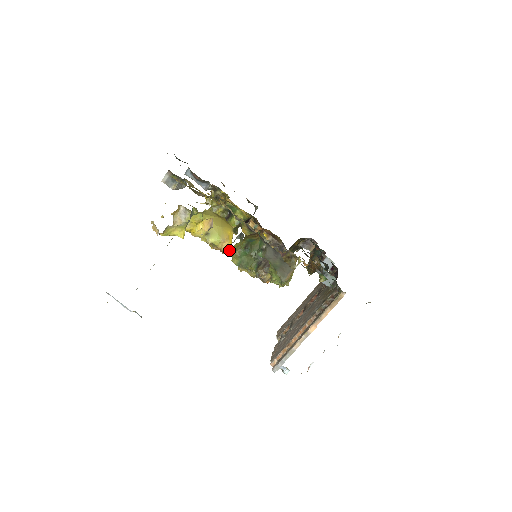
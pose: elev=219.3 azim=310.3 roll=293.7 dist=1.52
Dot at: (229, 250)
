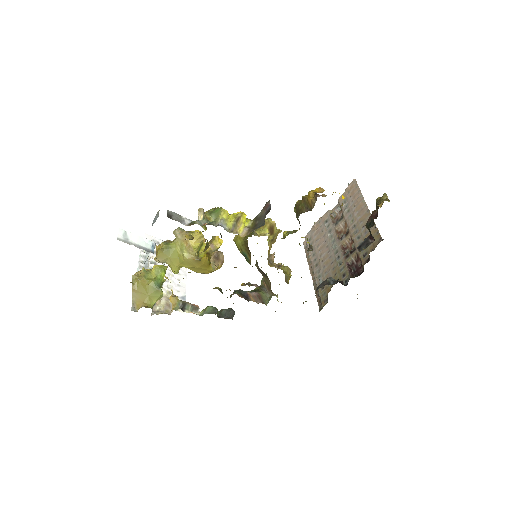
Dot at: occluded
